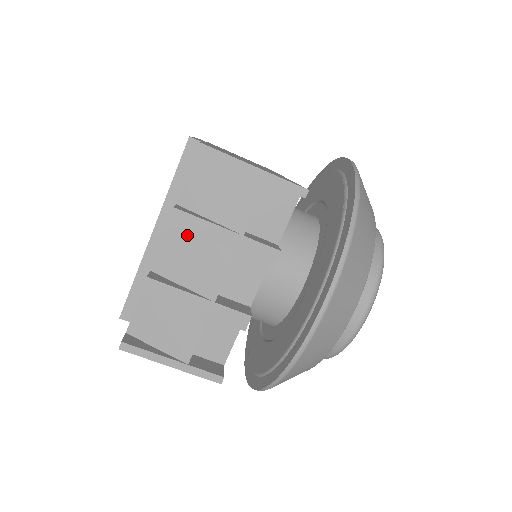
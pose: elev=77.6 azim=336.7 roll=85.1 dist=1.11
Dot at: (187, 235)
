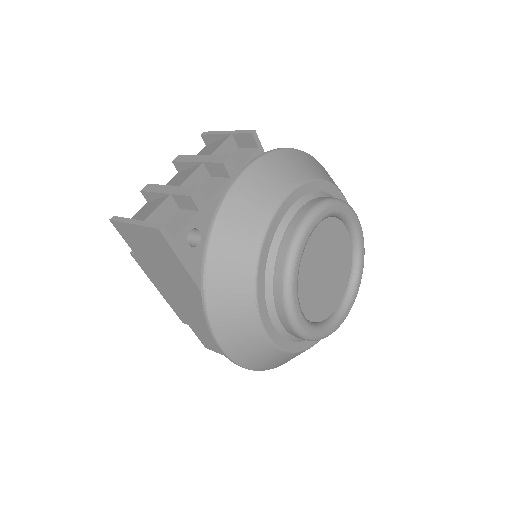
Dot at: (183, 172)
